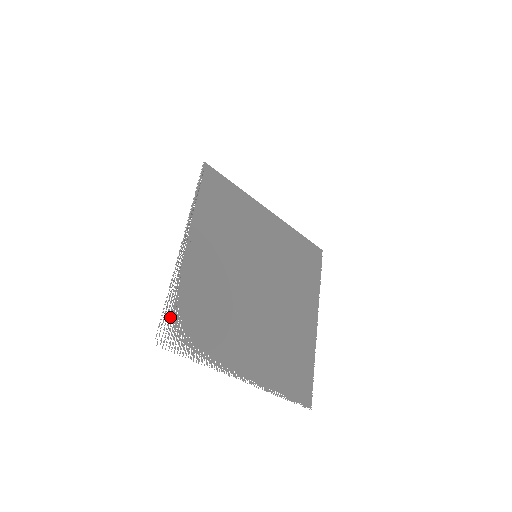
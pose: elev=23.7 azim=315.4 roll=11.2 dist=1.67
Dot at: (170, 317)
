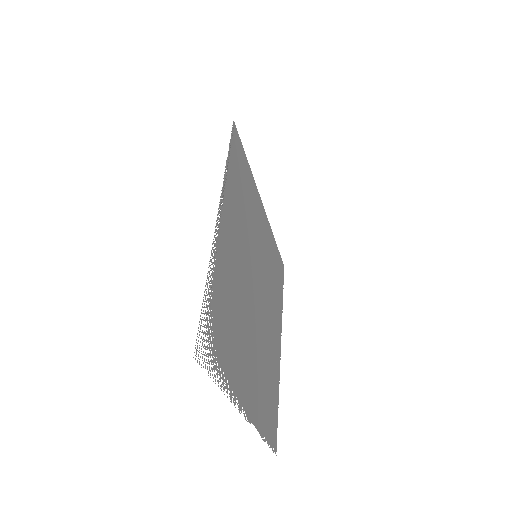
Dot at: (206, 317)
